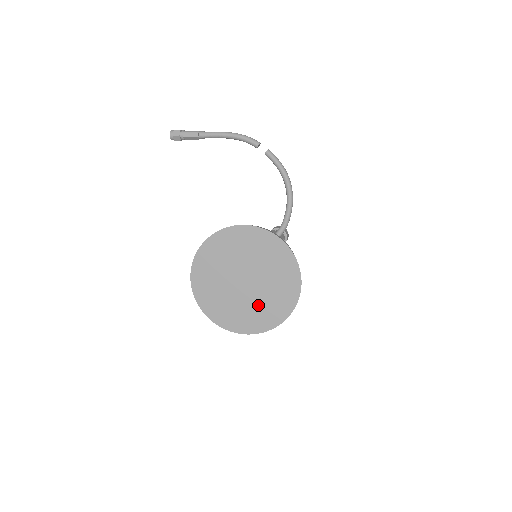
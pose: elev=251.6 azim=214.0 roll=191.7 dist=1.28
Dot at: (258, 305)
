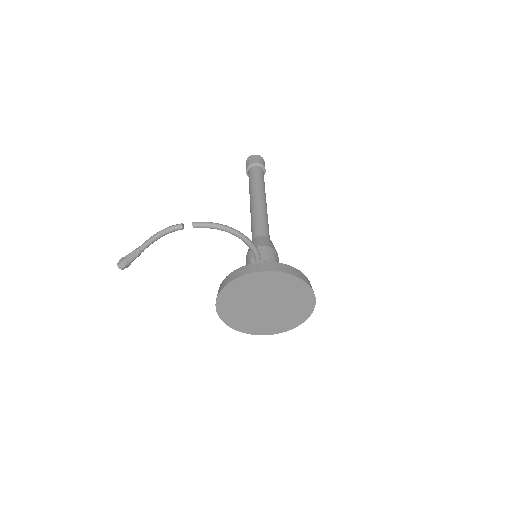
Dot at: (289, 310)
